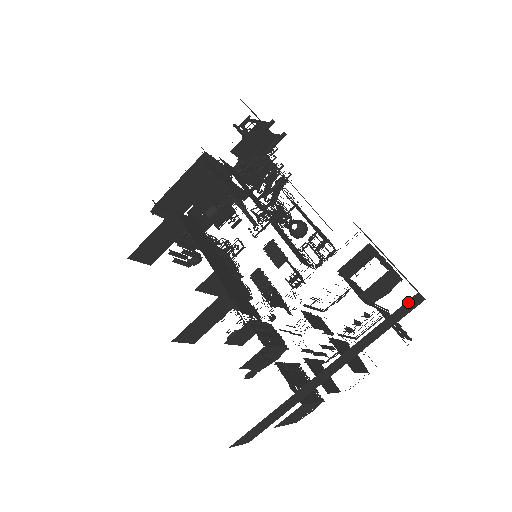
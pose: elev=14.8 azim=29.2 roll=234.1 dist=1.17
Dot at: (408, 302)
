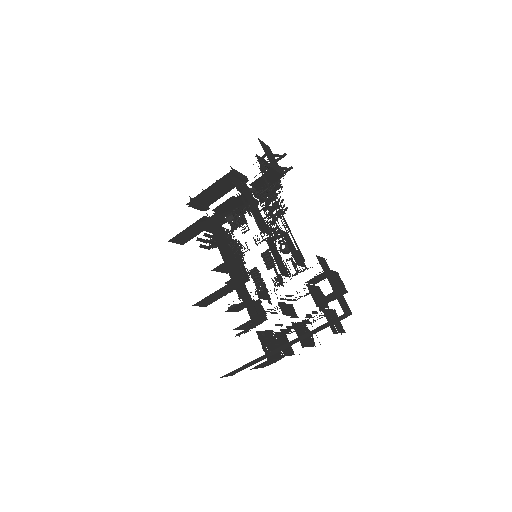
Dot at: (338, 317)
